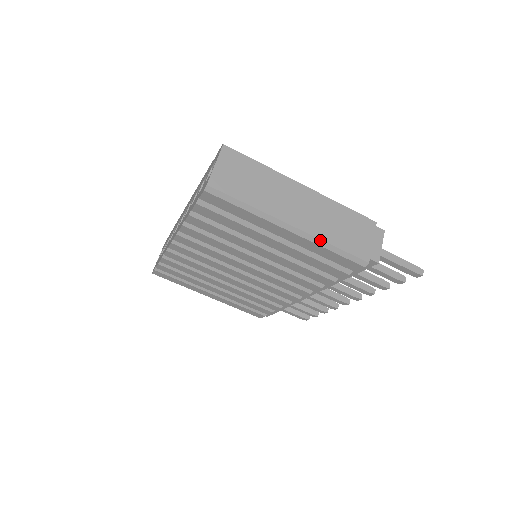
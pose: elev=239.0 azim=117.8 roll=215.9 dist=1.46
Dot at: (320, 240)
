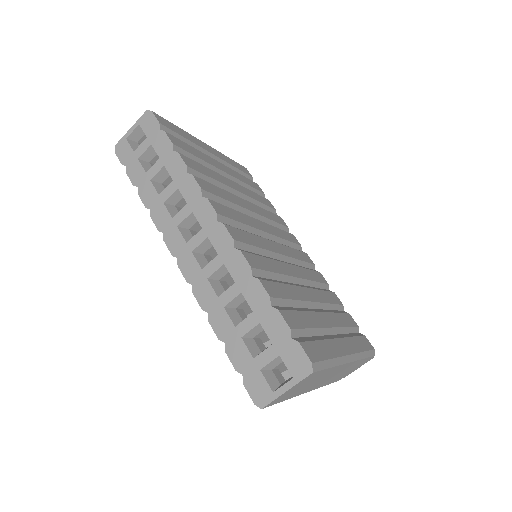
Dot at: (319, 387)
